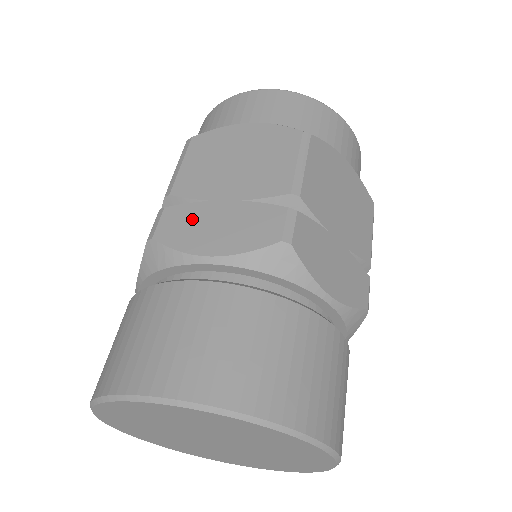
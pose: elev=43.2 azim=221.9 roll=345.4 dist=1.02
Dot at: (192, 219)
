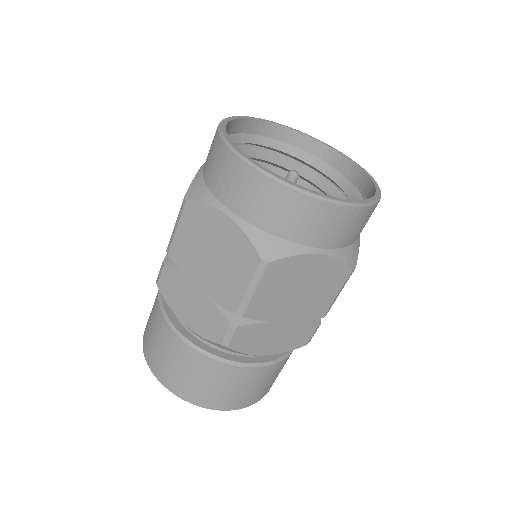
Dot at: (178, 289)
